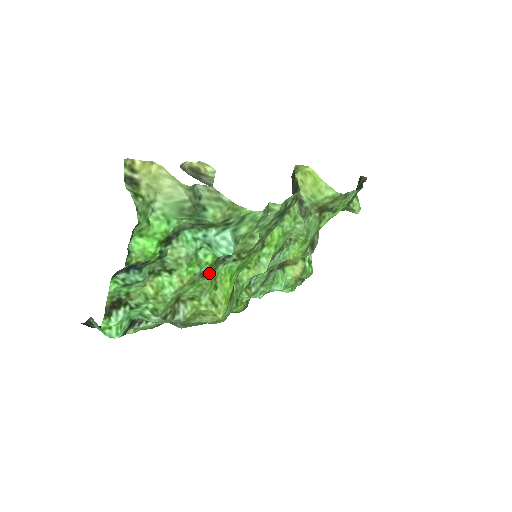
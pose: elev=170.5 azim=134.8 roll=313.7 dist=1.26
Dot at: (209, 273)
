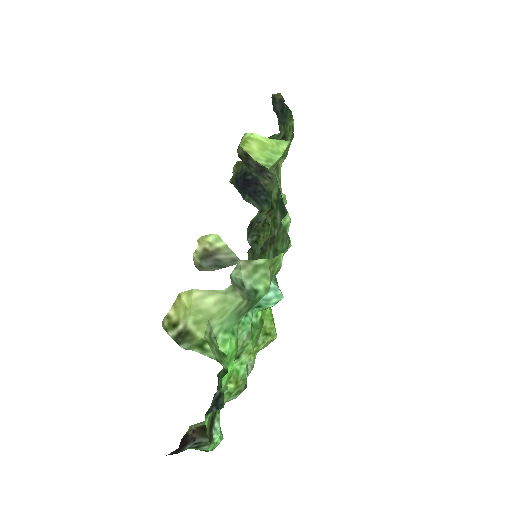
Dot at: occluded
